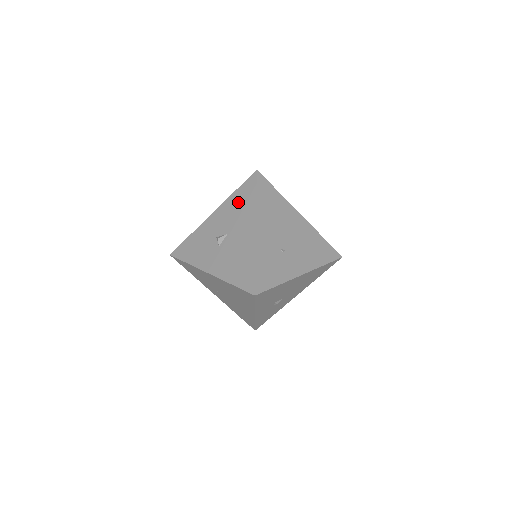
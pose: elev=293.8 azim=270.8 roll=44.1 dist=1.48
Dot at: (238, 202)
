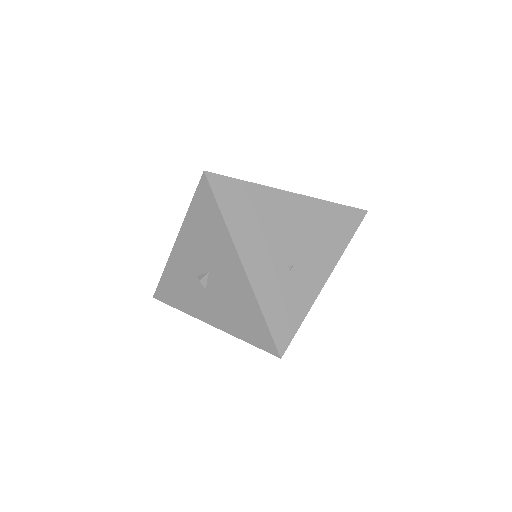
Dot at: (201, 225)
